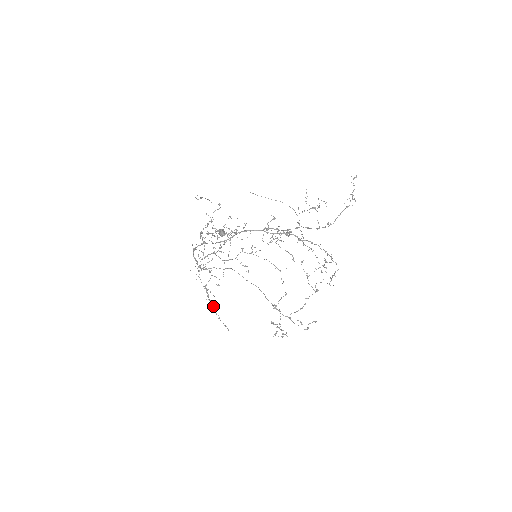
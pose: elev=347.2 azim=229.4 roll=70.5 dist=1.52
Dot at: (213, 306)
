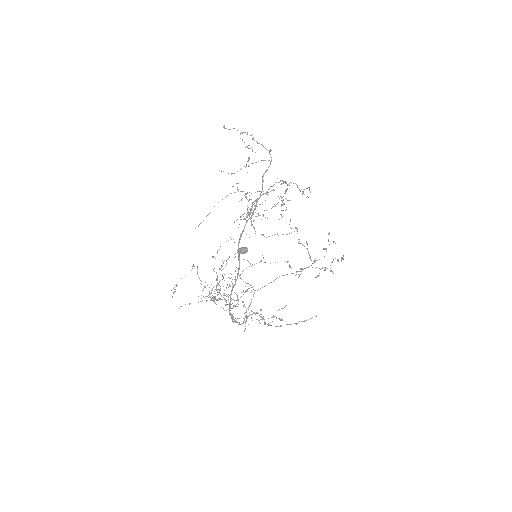
Dot at: occluded
